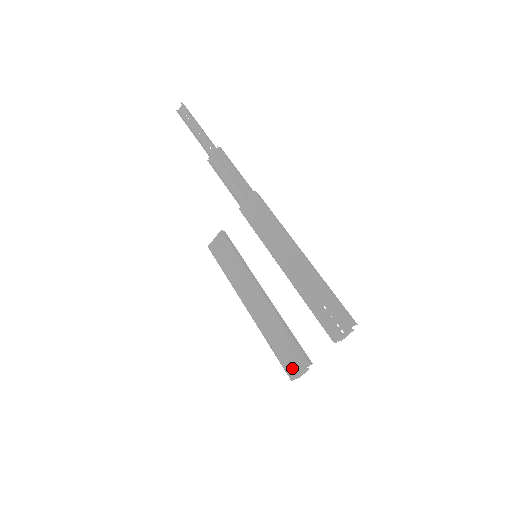
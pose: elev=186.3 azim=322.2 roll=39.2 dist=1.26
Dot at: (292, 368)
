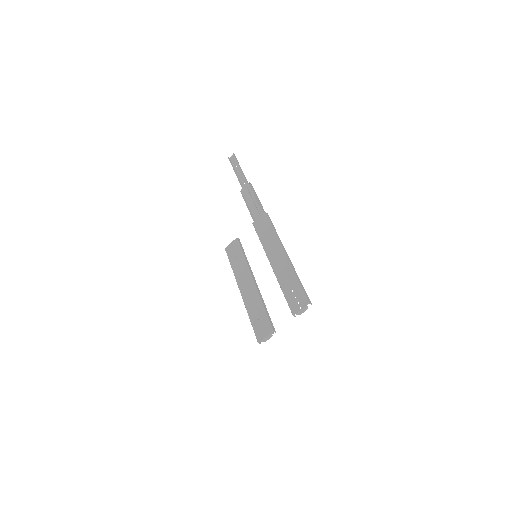
Dot at: (261, 333)
